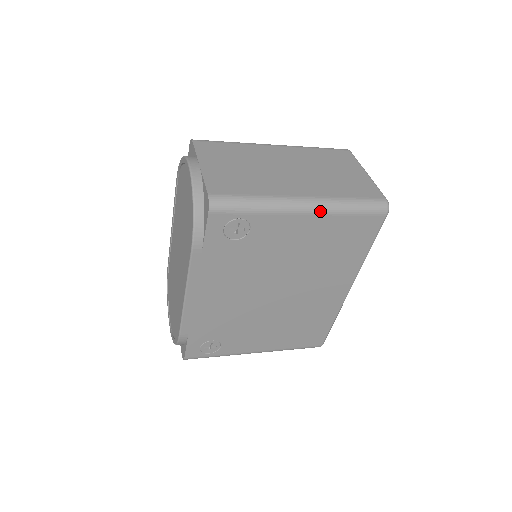
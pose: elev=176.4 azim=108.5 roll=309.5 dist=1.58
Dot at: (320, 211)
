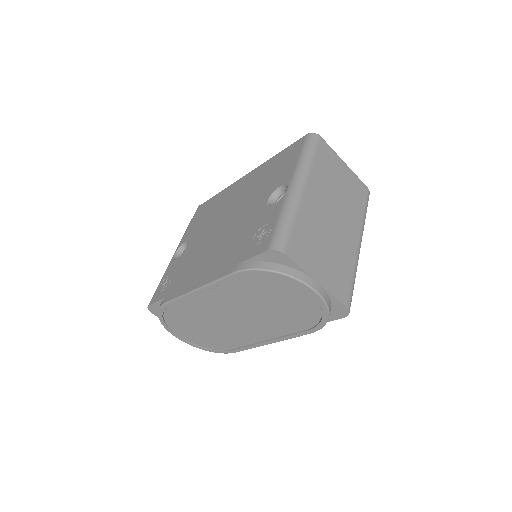
Dot at: occluded
